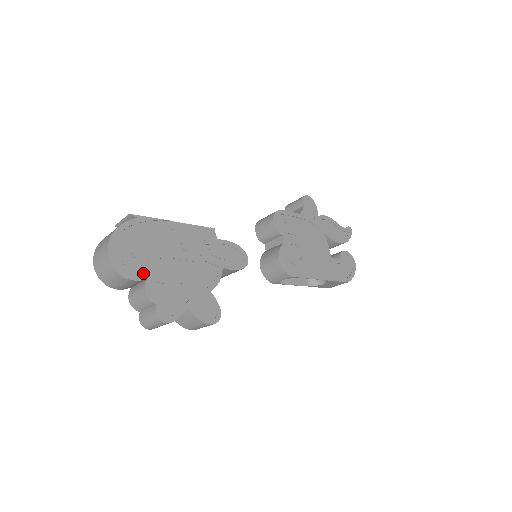
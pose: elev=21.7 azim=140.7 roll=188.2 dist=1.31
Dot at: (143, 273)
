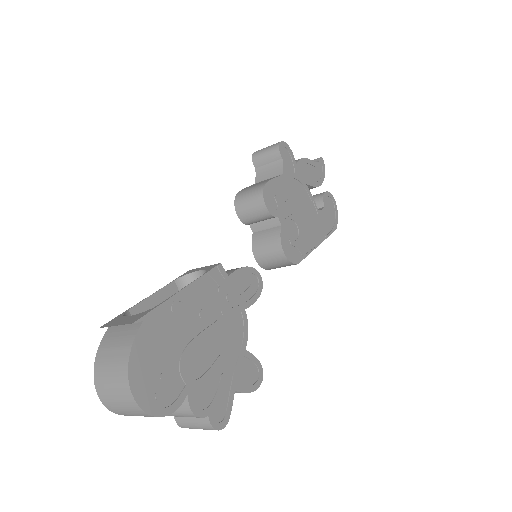
Dot at: (180, 390)
